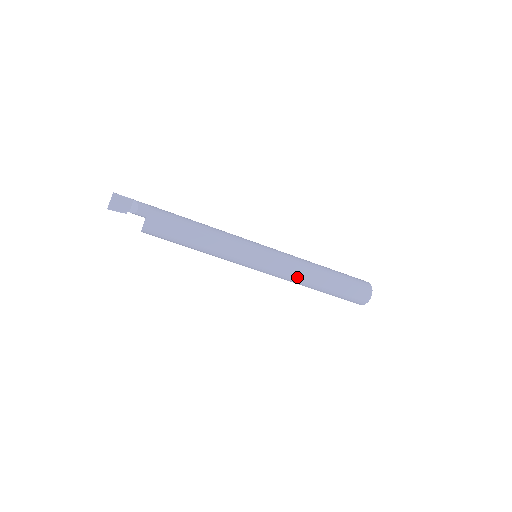
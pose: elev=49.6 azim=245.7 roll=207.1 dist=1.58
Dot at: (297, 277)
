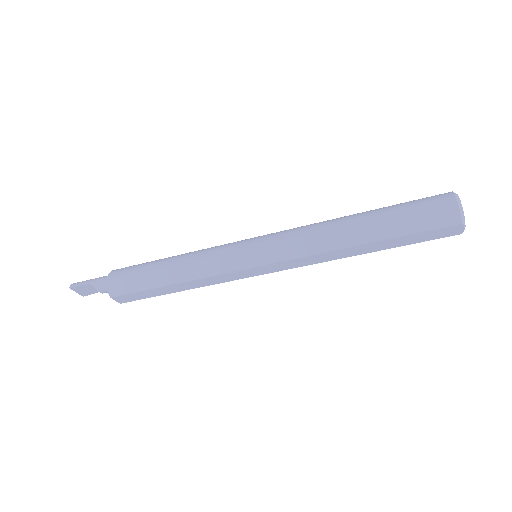
Dot at: (323, 261)
